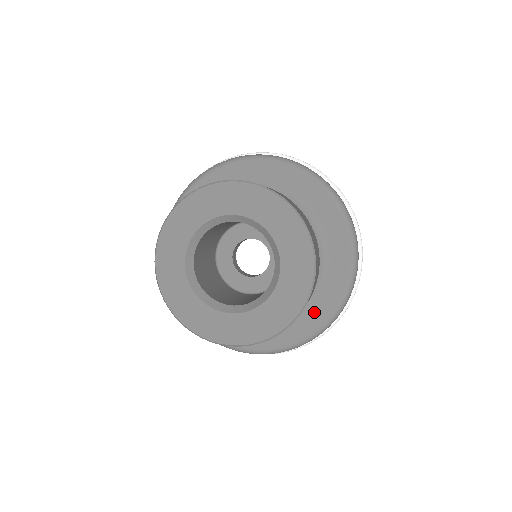
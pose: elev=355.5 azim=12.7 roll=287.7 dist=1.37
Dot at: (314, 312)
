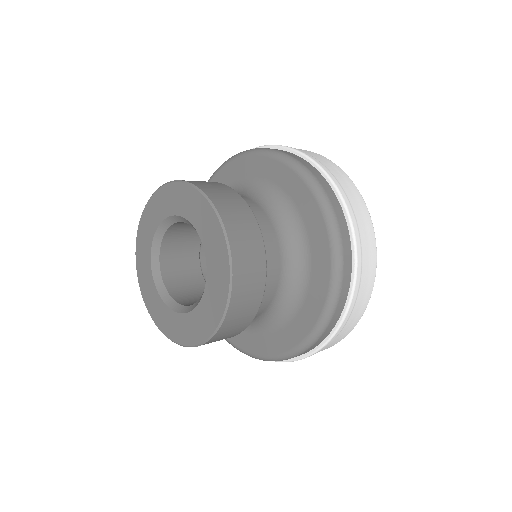
Dot at: (270, 340)
